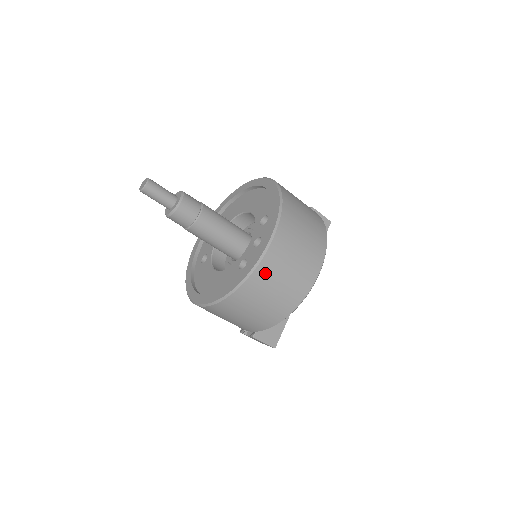
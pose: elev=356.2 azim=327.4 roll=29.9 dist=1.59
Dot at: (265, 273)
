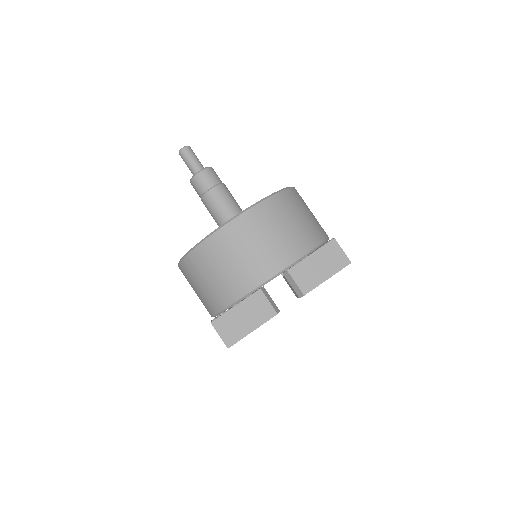
Dot at: (223, 241)
